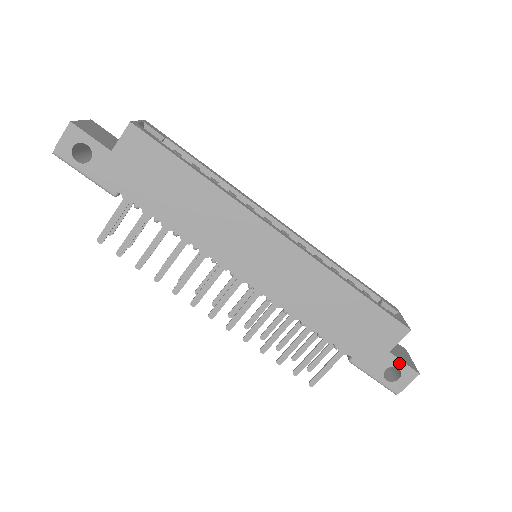
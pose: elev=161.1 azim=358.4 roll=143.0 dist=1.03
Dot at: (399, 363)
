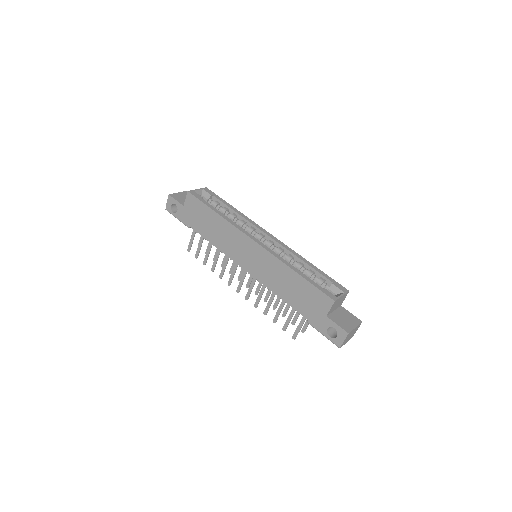
Dot at: (334, 324)
